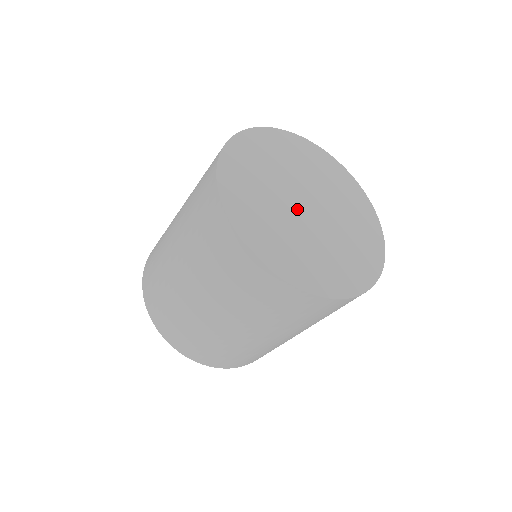
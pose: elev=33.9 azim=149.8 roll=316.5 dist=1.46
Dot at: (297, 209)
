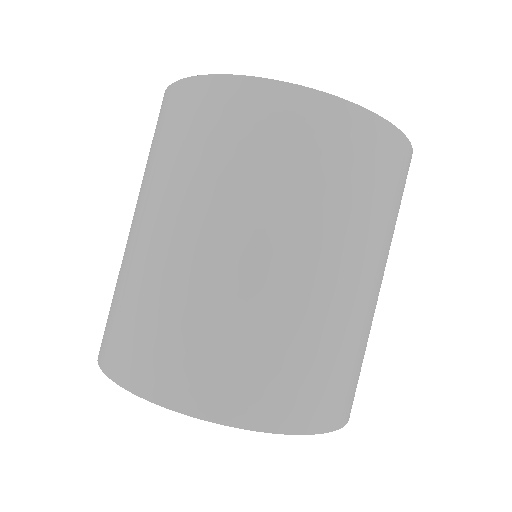
Dot at: occluded
